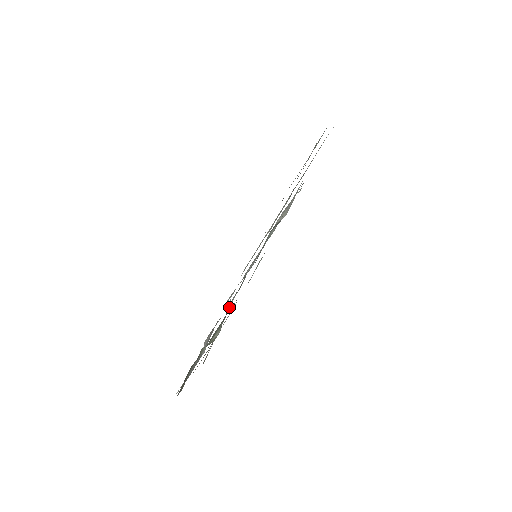
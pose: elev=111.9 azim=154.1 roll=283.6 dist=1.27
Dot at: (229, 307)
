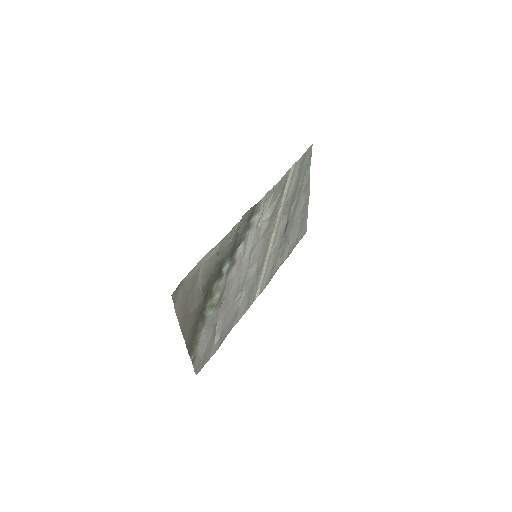
Dot at: (224, 272)
